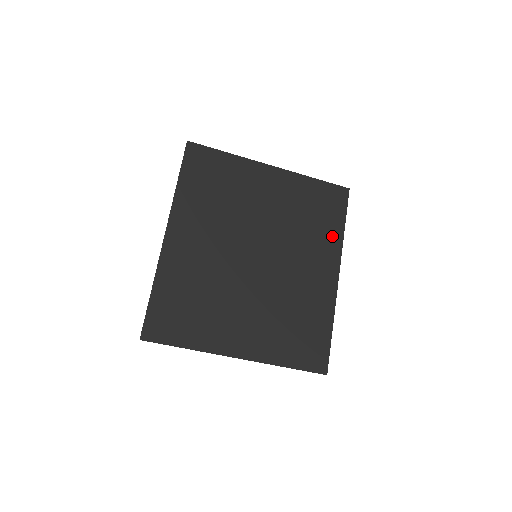
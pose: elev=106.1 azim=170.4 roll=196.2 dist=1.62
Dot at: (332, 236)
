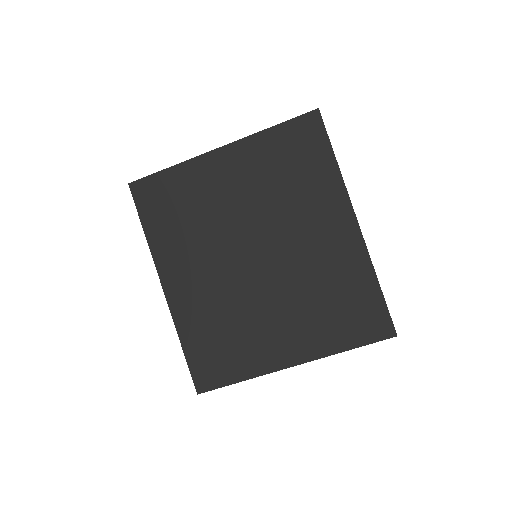
Dot at: (326, 180)
